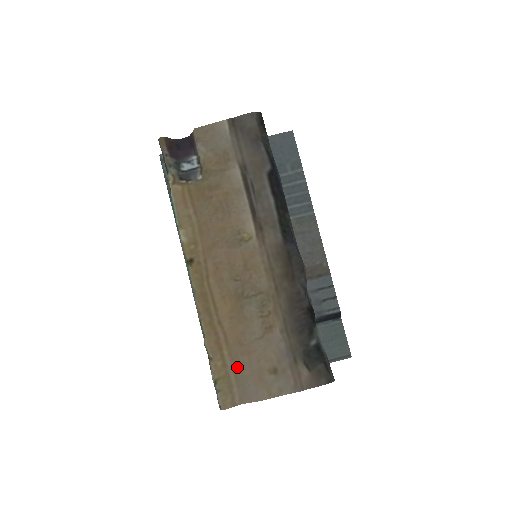
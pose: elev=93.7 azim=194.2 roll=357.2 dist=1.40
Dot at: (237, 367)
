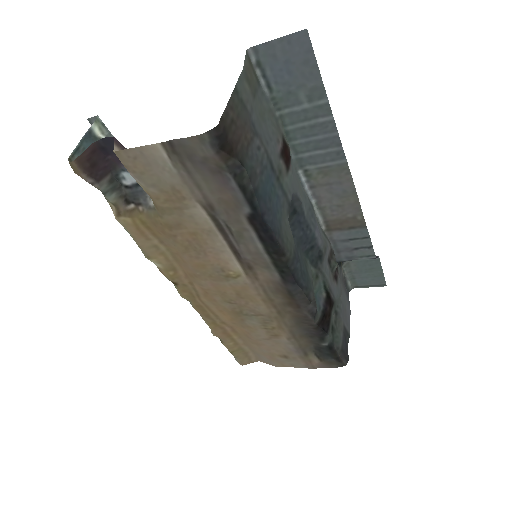
Dot at: (249, 345)
